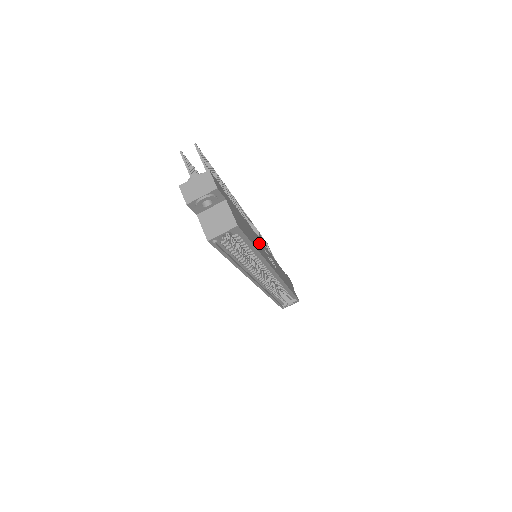
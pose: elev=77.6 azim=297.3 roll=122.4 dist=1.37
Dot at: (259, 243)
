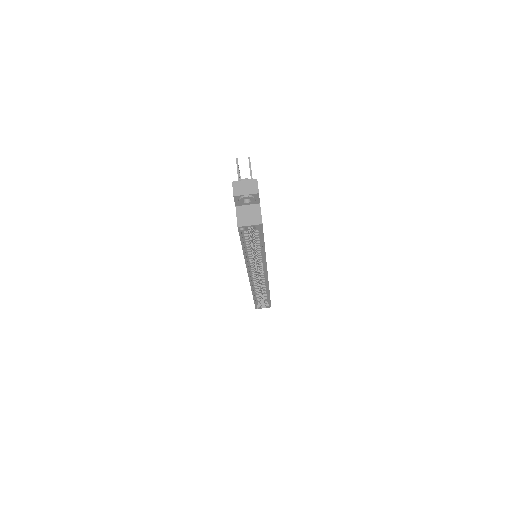
Dot at: occluded
